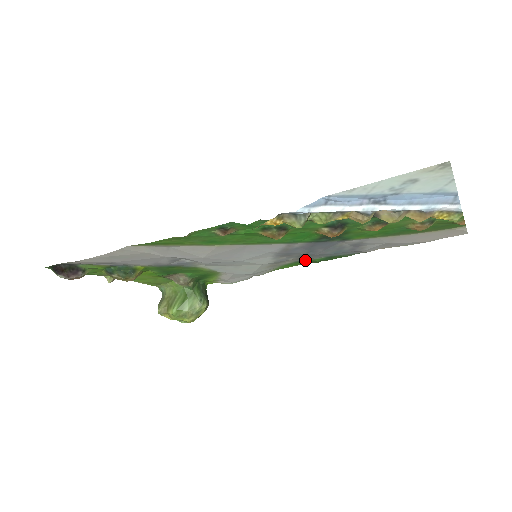
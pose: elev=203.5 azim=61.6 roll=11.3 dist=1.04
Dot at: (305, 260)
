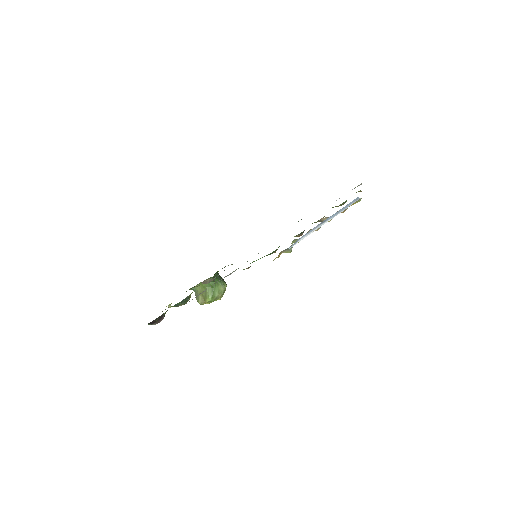
Dot at: occluded
